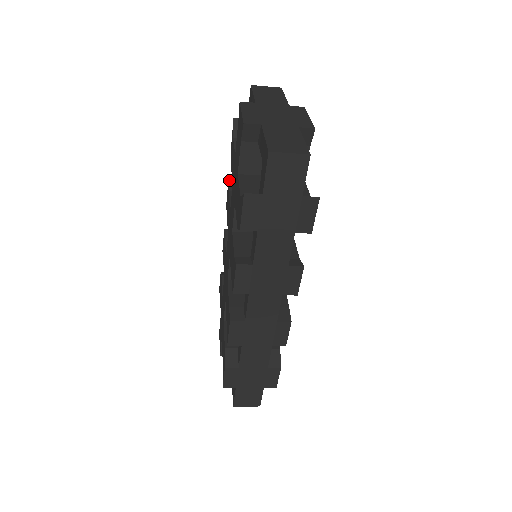
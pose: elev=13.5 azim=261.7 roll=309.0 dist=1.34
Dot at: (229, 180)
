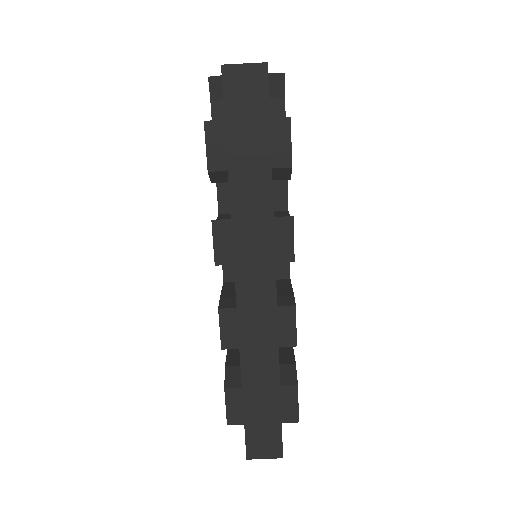
Dot at: occluded
